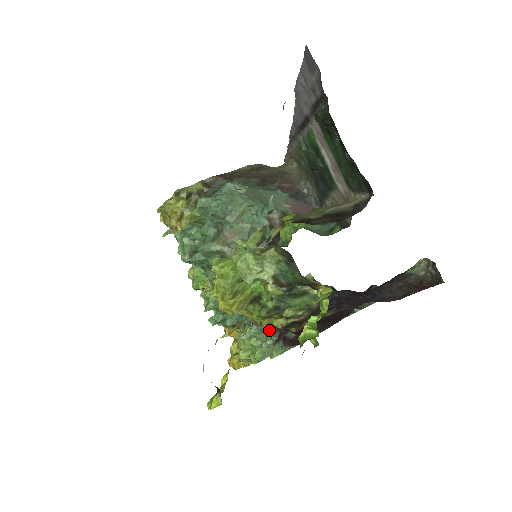
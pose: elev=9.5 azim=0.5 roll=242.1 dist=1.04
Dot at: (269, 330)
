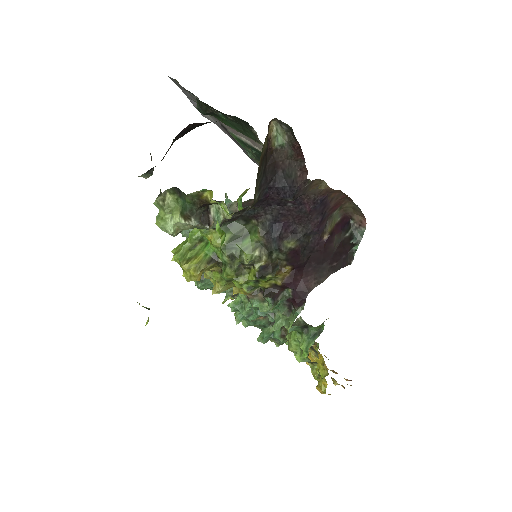
Dot at: (263, 295)
